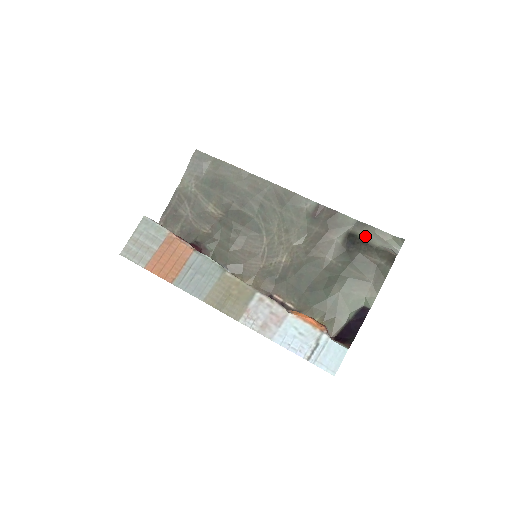
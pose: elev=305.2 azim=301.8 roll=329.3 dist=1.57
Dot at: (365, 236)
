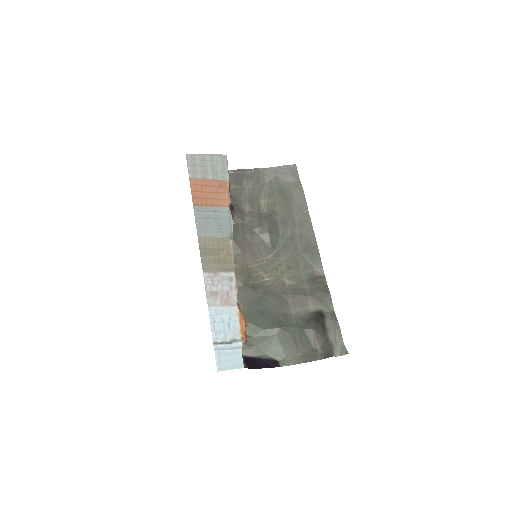
Dot at: (329, 324)
